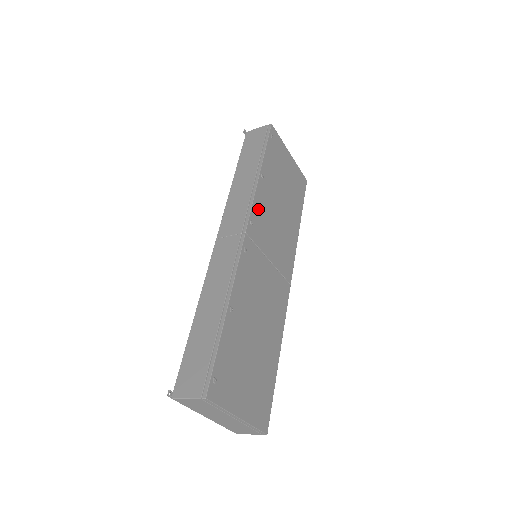
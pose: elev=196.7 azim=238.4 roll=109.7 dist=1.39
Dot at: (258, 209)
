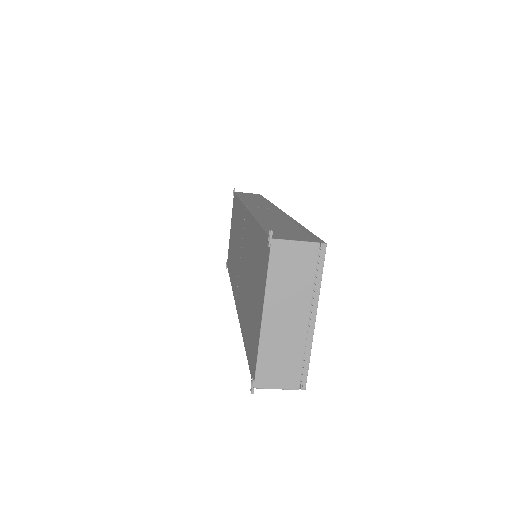
Dot at: occluded
